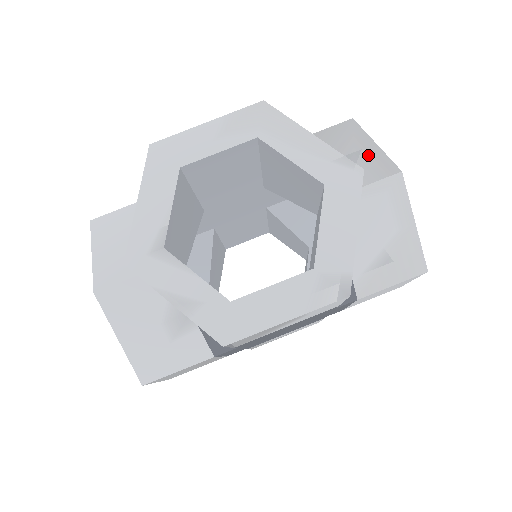
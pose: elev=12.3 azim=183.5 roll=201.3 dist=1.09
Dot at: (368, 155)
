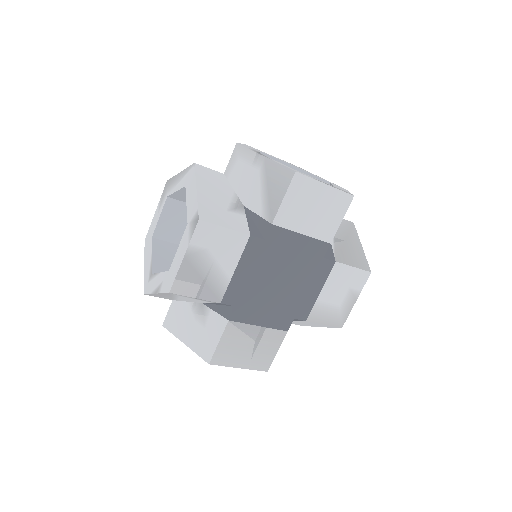
Dot at: occluded
